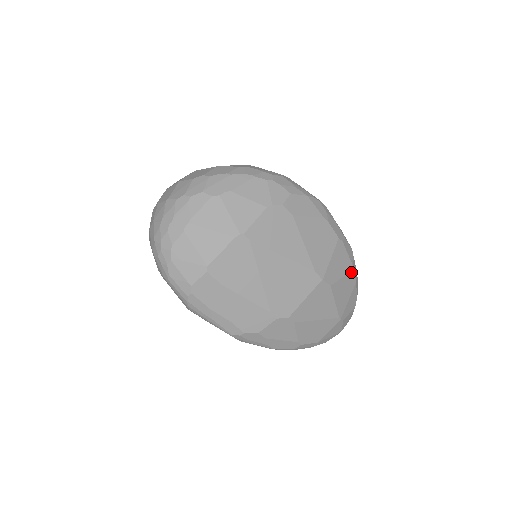
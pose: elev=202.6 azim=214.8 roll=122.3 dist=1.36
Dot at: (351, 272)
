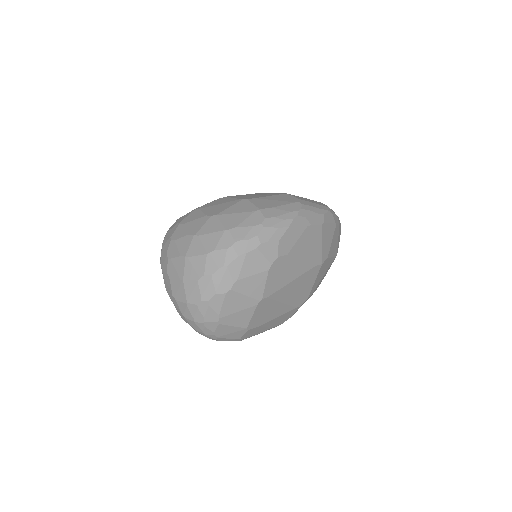
Dot at: (335, 228)
